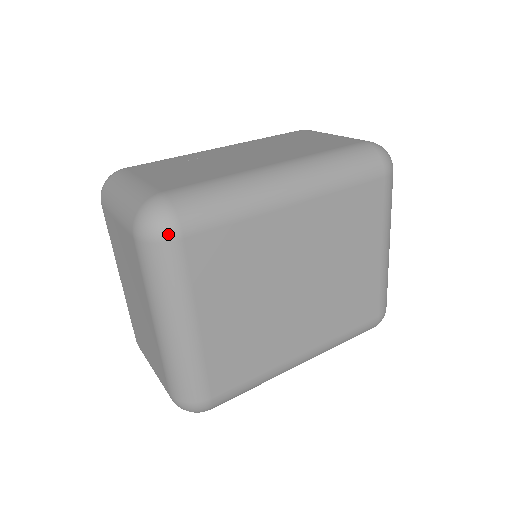
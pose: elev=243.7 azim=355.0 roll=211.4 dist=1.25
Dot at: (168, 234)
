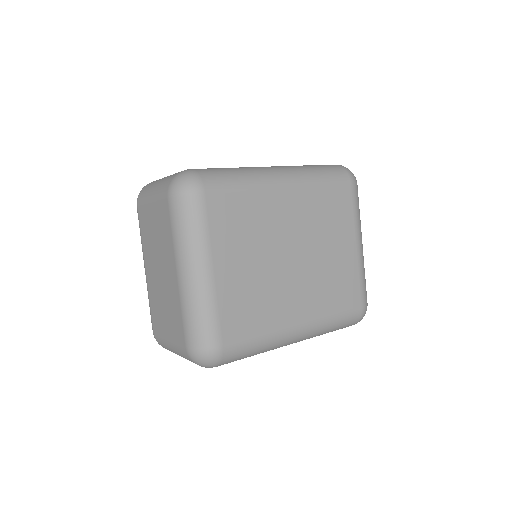
Dot at: (195, 189)
